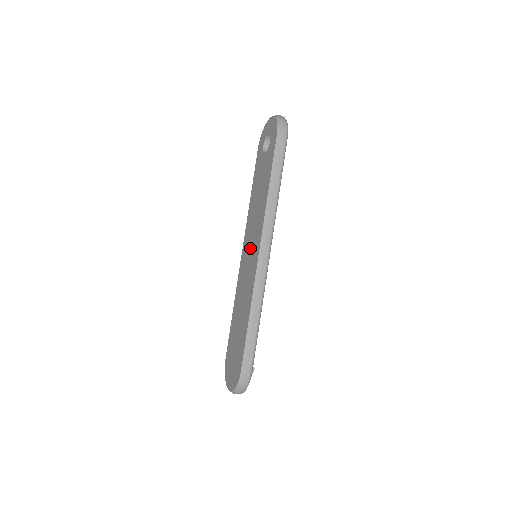
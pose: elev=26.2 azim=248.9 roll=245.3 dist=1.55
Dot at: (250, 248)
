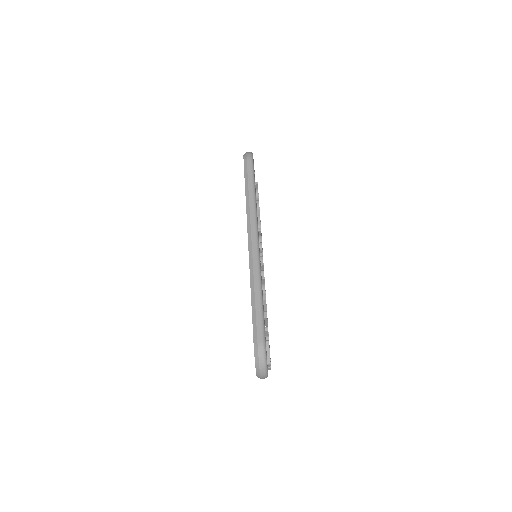
Dot at: occluded
